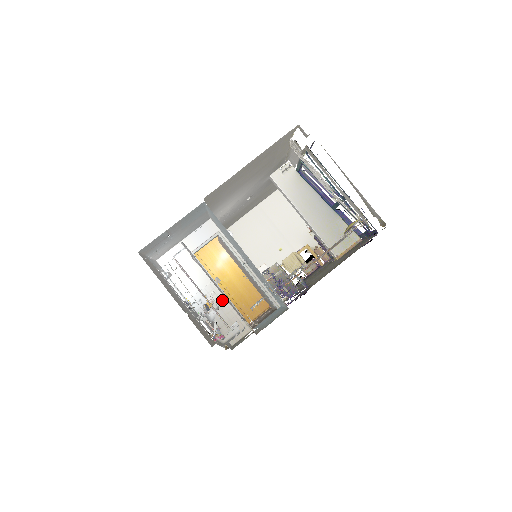
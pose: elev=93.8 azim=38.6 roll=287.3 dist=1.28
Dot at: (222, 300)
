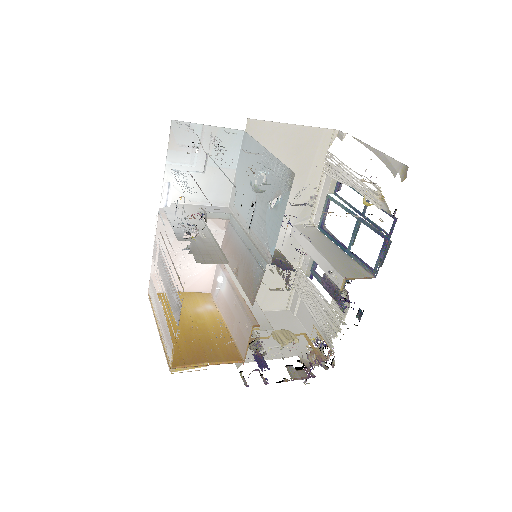
Dot at: (208, 239)
